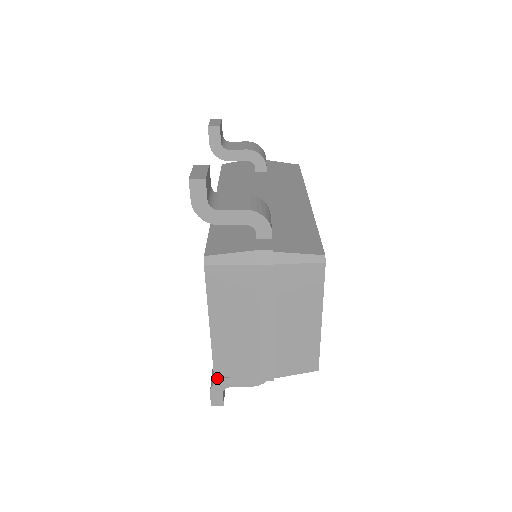
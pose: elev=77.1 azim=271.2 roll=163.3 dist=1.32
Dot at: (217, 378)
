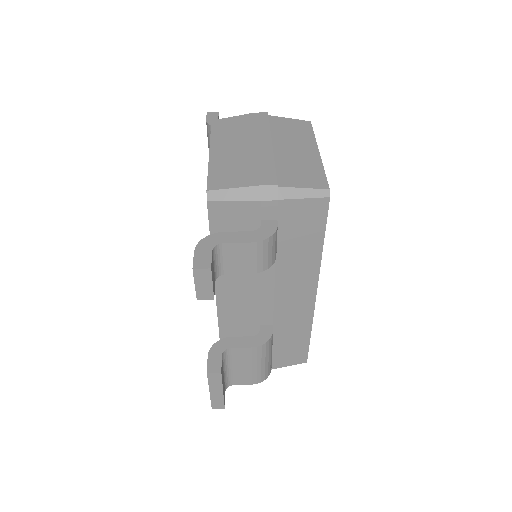
Dot at: (206, 240)
